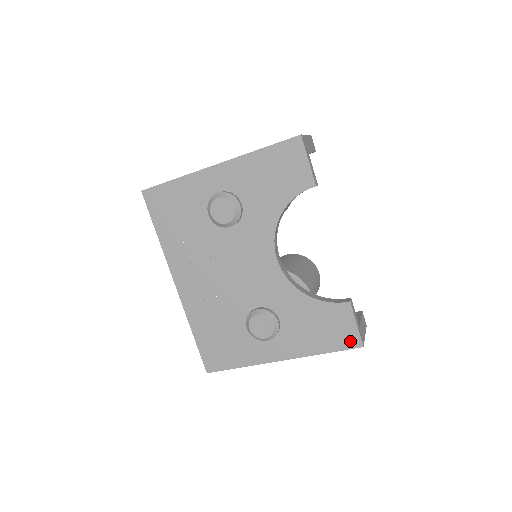
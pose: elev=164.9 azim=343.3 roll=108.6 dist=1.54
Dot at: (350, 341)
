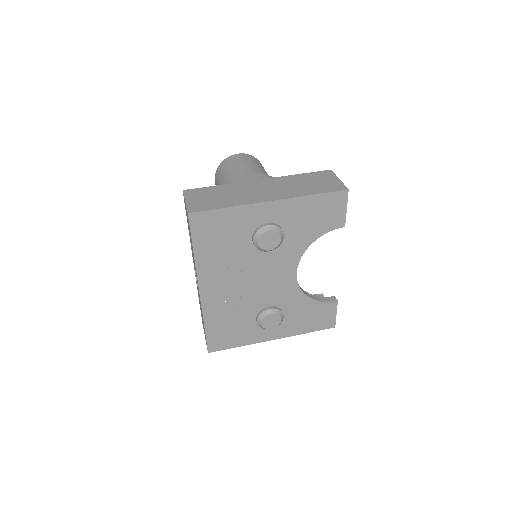
Dot at: (328, 324)
